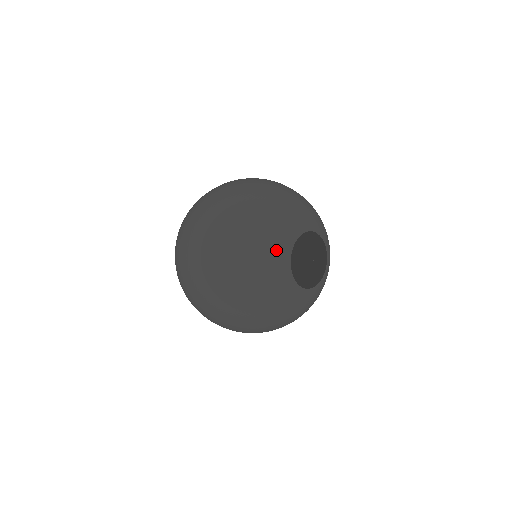
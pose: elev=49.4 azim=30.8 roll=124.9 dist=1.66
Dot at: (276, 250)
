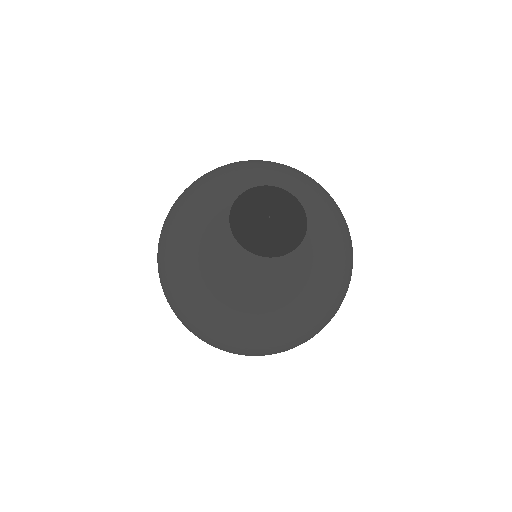
Dot at: (214, 247)
